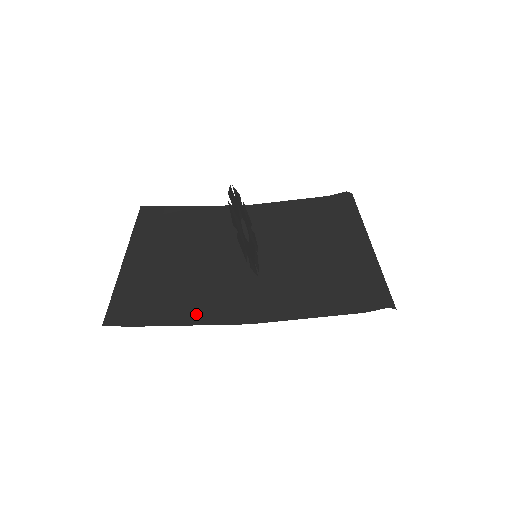
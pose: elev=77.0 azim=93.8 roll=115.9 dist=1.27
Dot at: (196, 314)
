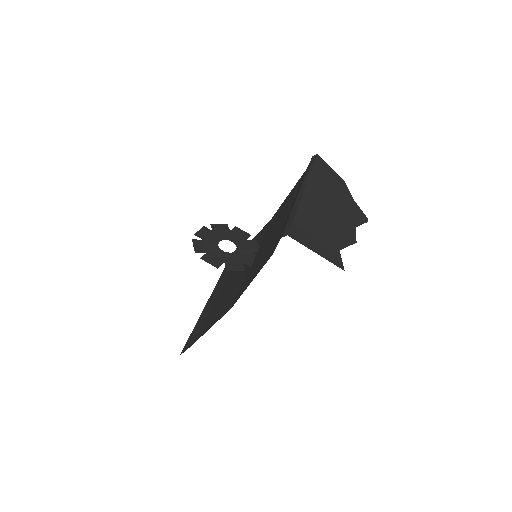
Dot at: (214, 320)
